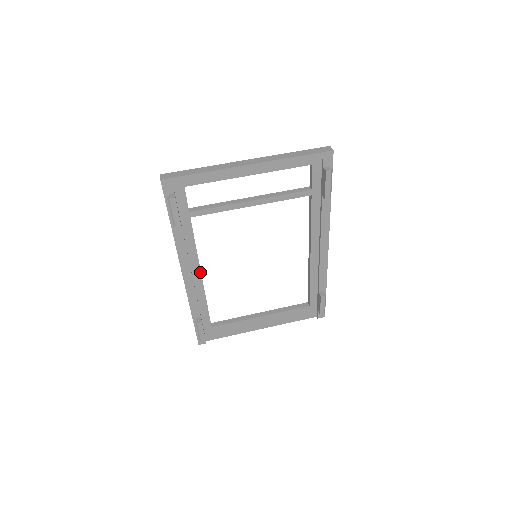
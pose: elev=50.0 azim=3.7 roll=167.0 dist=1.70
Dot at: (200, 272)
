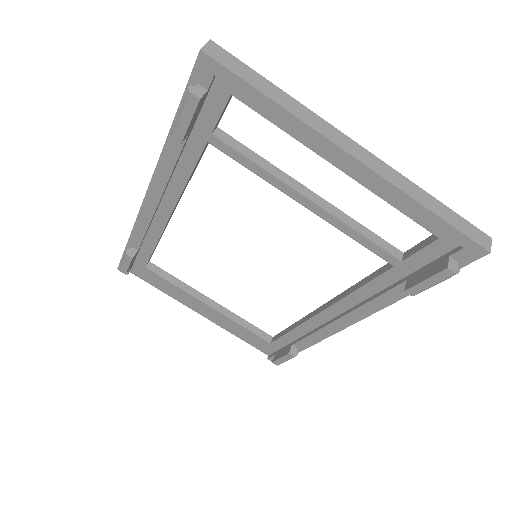
Dot at: (172, 210)
